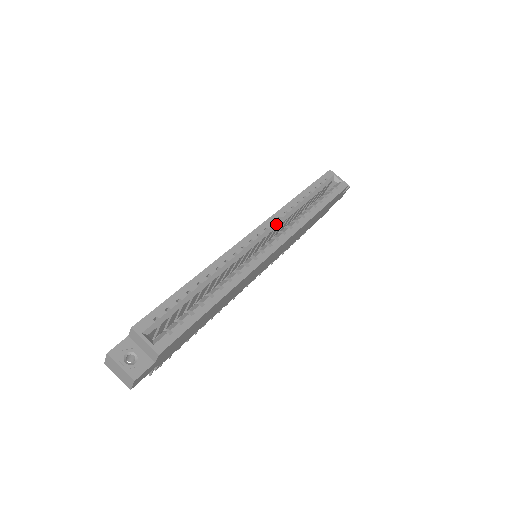
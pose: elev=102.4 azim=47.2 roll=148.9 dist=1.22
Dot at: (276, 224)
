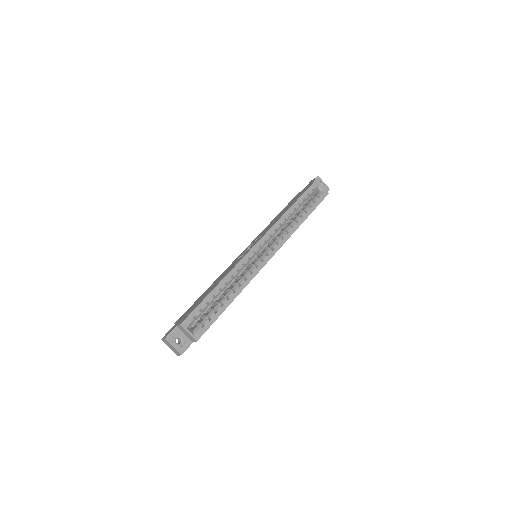
Dot at: (272, 235)
